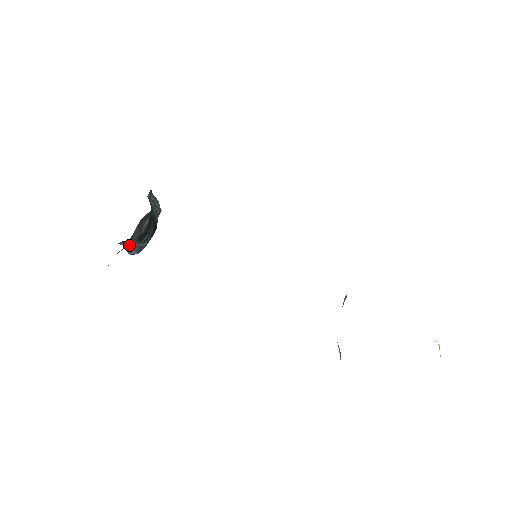
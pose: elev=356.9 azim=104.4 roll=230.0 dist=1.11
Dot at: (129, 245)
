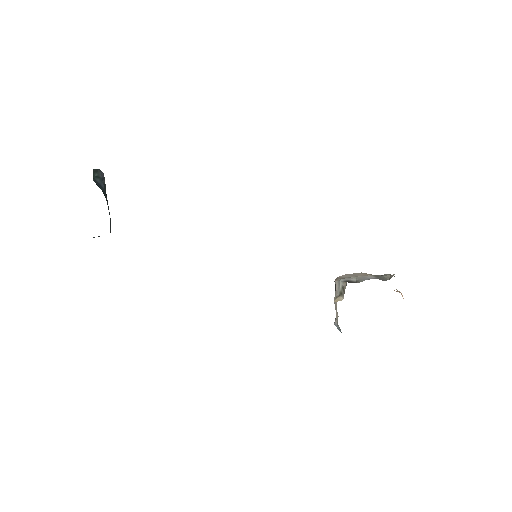
Dot at: occluded
